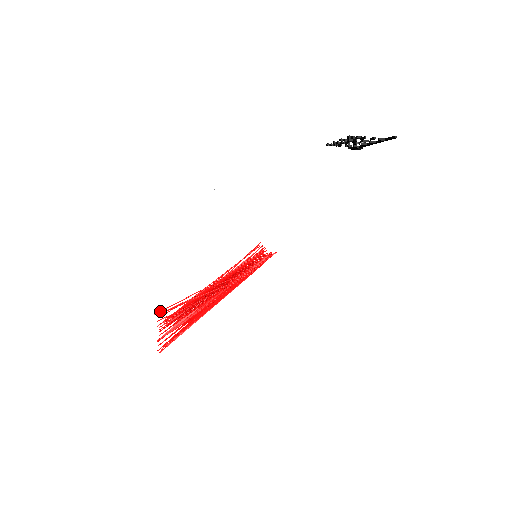
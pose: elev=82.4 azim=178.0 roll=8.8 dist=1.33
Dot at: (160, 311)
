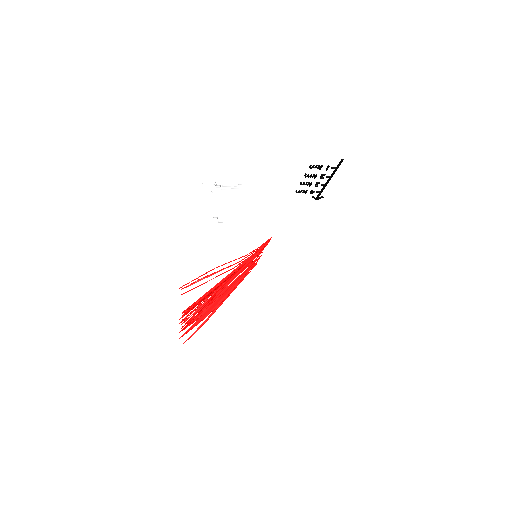
Dot at: (184, 285)
